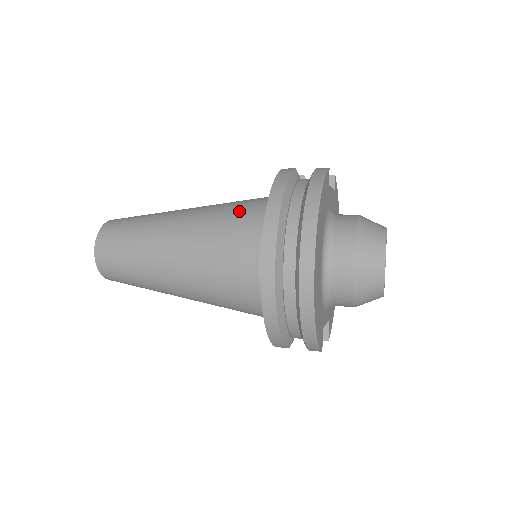
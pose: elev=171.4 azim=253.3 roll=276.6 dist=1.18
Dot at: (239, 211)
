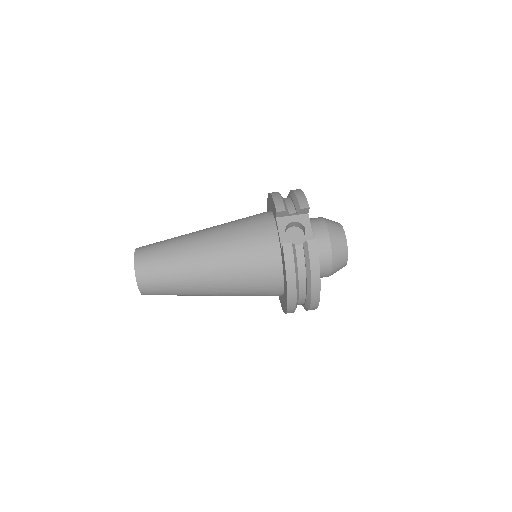
Dot at: (255, 271)
